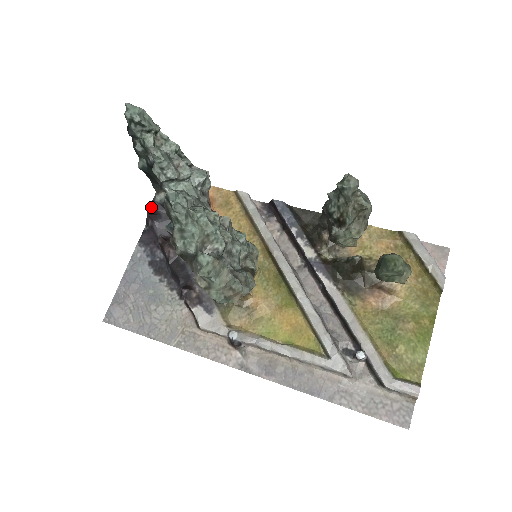
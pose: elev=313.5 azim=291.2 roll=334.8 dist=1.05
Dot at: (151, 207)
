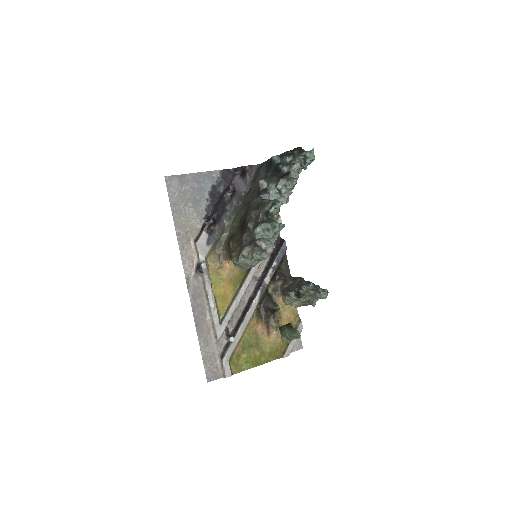
Dot at: (247, 167)
